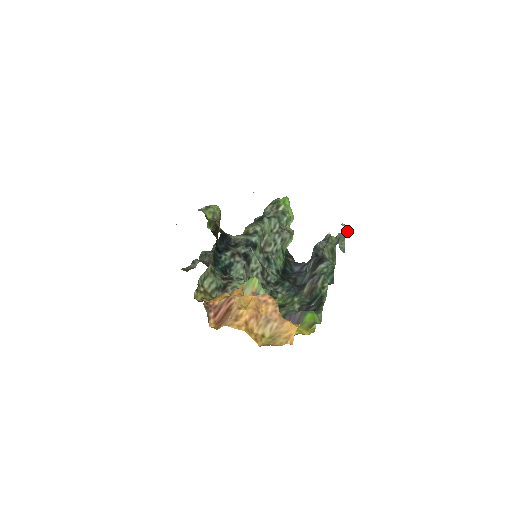
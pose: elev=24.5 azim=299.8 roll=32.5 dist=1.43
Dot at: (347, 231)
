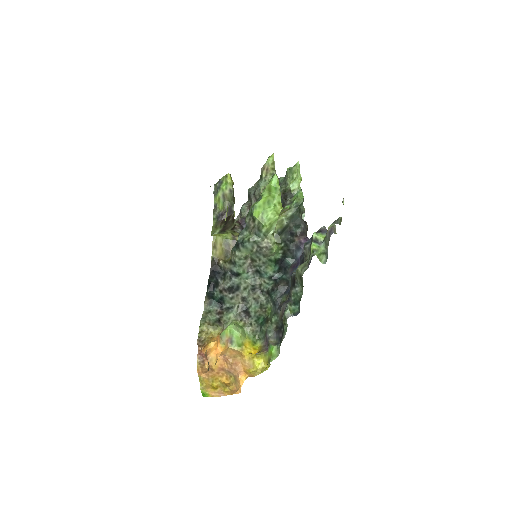
Dot at: (339, 222)
